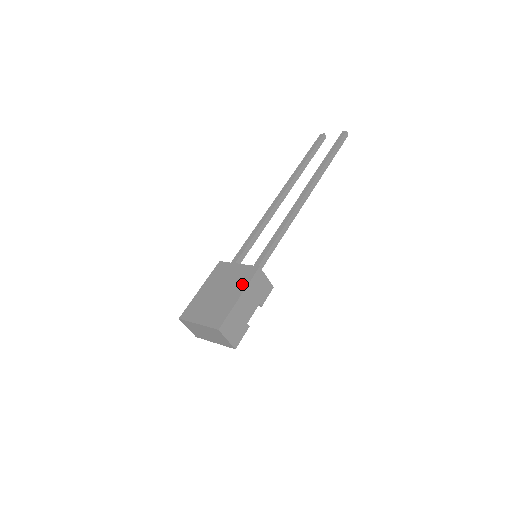
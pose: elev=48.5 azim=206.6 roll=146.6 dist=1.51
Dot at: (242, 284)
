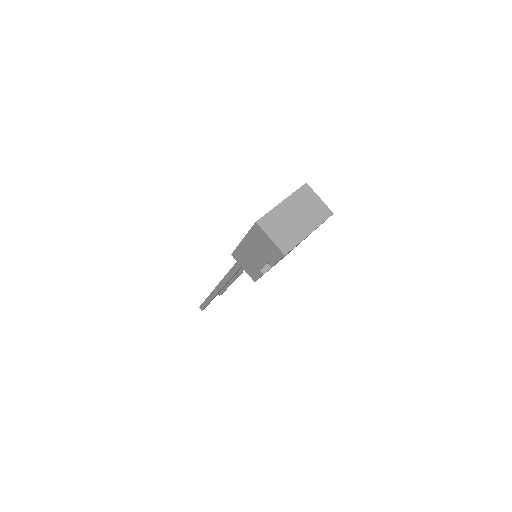
Dot at: occluded
